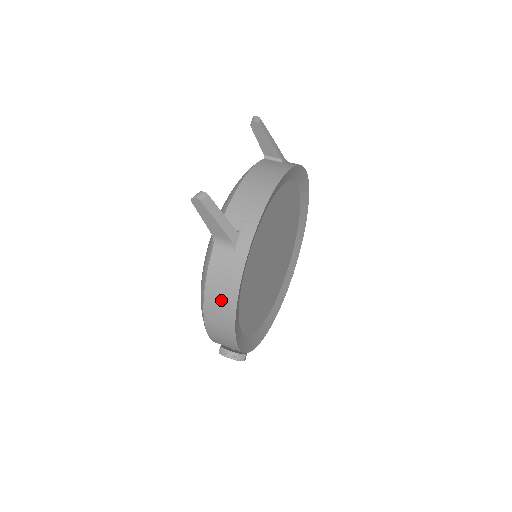
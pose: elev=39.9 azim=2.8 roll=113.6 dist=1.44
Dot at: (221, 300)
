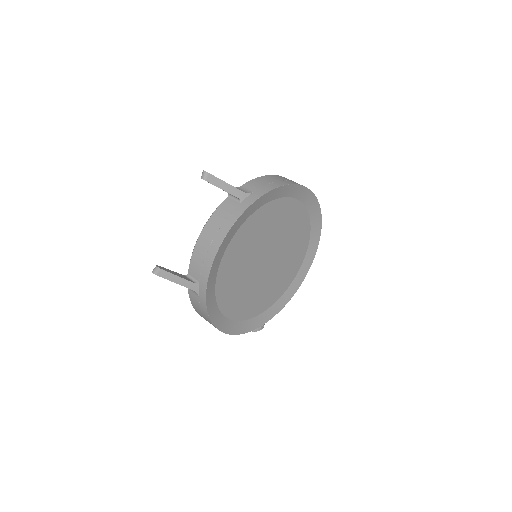
Dot at: (205, 319)
